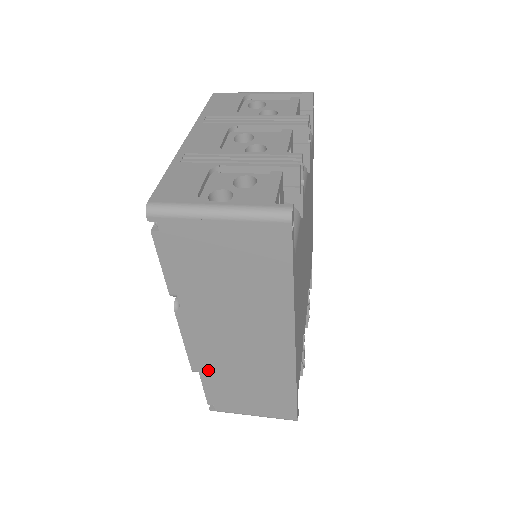
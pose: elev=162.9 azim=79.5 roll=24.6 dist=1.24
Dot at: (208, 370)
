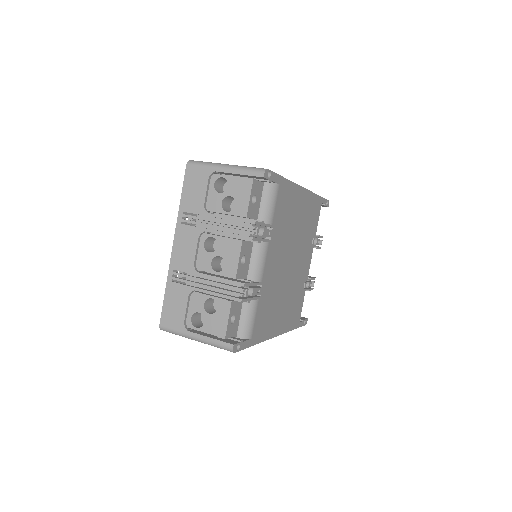
Dot at: occluded
